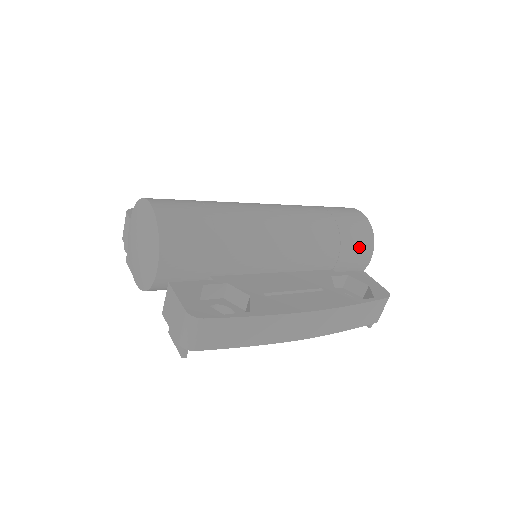
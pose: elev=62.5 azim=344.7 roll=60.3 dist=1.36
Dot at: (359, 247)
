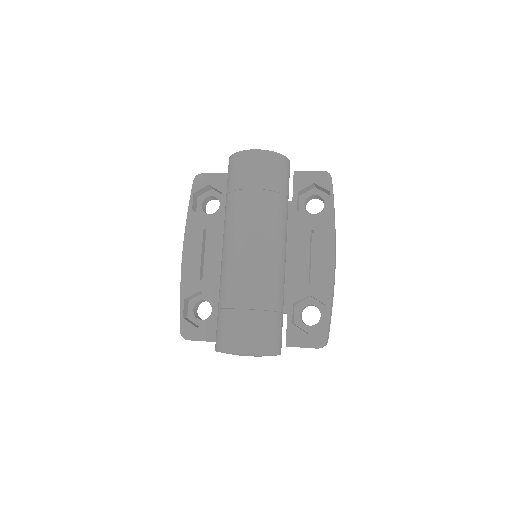
Dot at: (285, 174)
